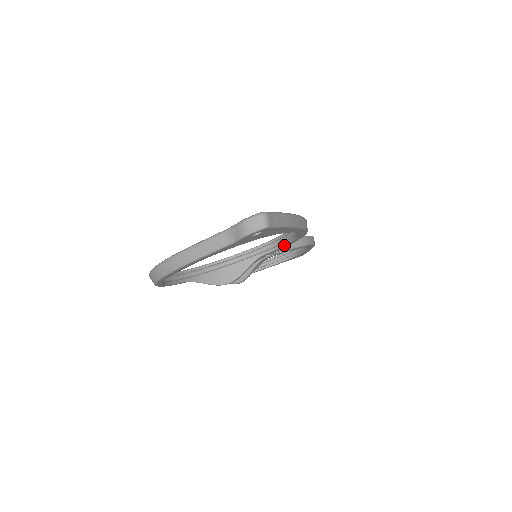
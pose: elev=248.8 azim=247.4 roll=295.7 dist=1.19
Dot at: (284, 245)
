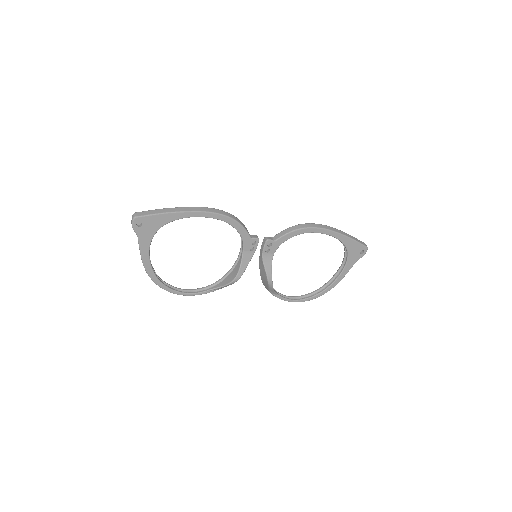
Dot at: occluded
